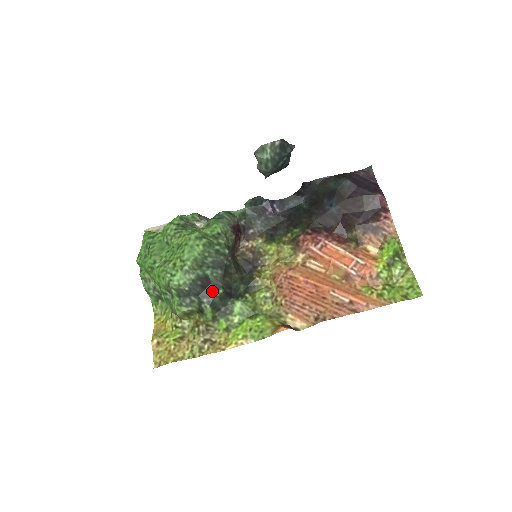
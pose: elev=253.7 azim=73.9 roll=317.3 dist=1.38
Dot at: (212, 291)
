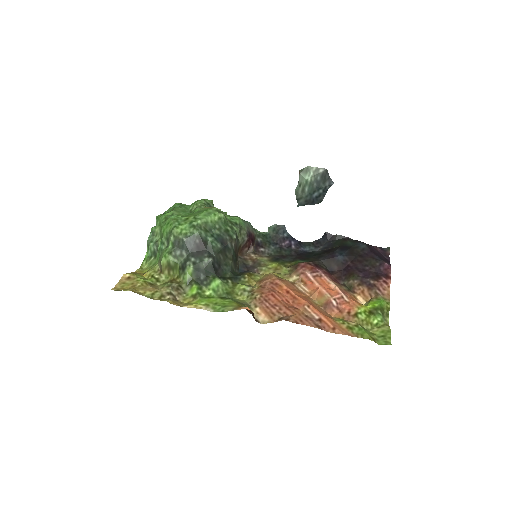
Dot at: (203, 256)
